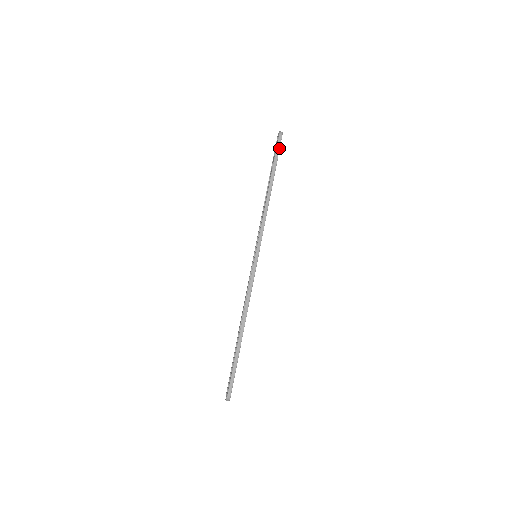
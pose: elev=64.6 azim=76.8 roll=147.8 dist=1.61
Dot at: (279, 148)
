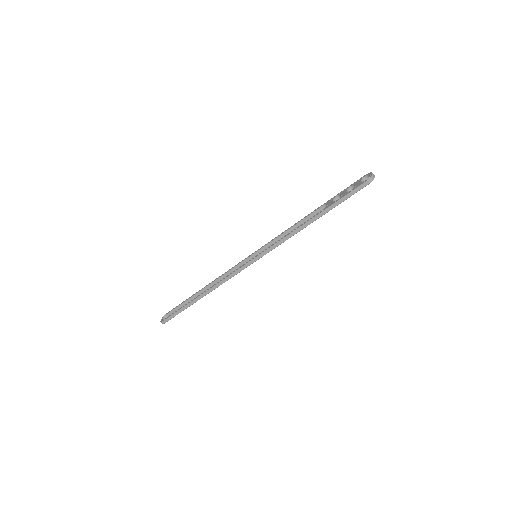
Dot at: (354, 193)
